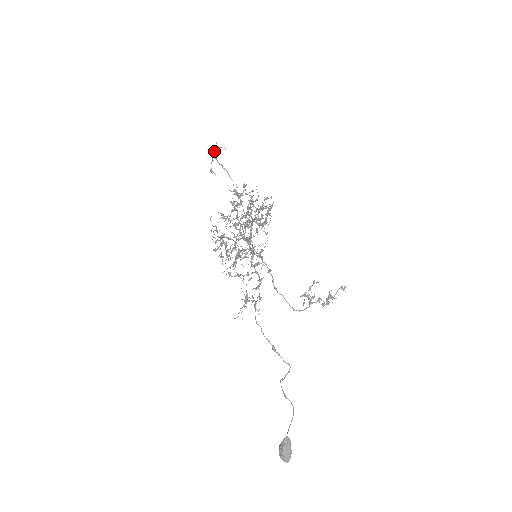
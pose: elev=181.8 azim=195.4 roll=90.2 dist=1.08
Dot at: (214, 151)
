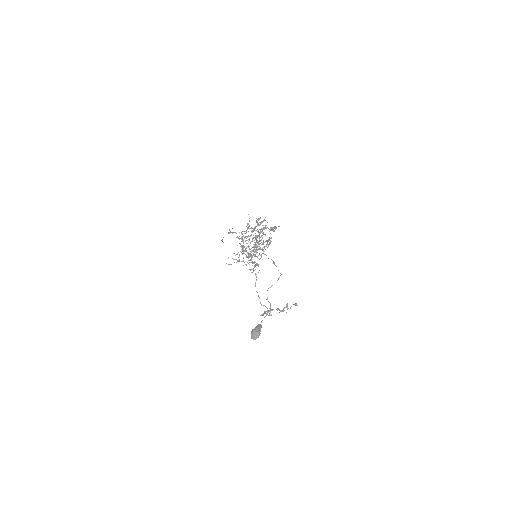
Dot at: (228, 233)
